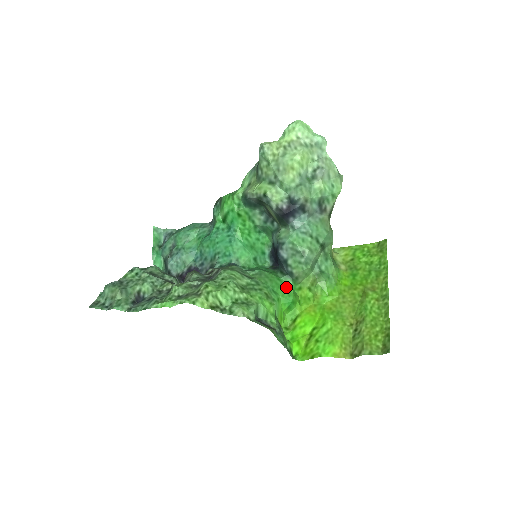
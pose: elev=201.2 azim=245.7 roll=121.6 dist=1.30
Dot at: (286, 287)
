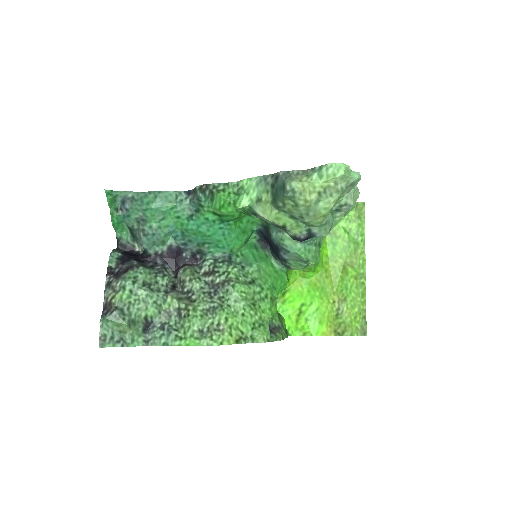
Dot at: (282, 277)
